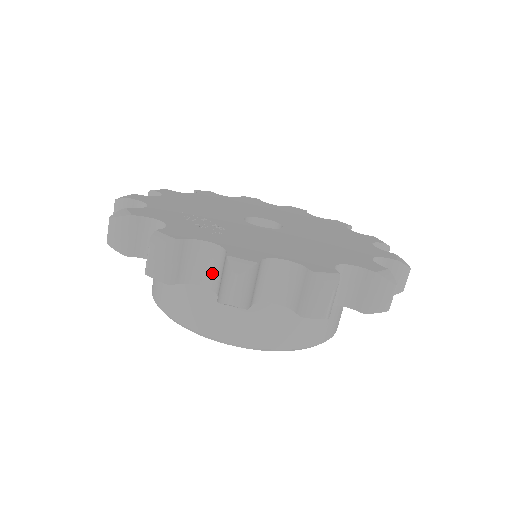
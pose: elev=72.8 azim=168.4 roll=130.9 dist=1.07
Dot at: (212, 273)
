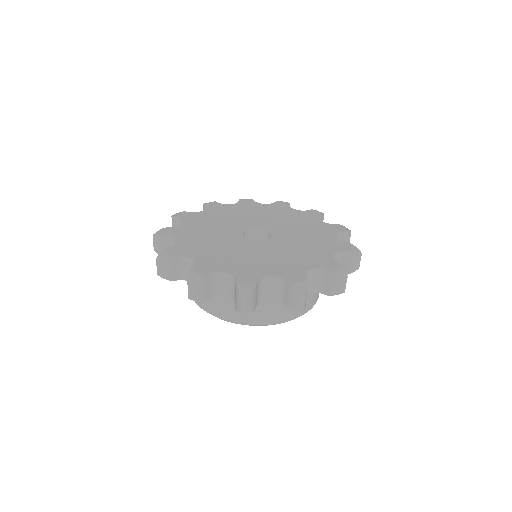
Dot at: (229, 289)
